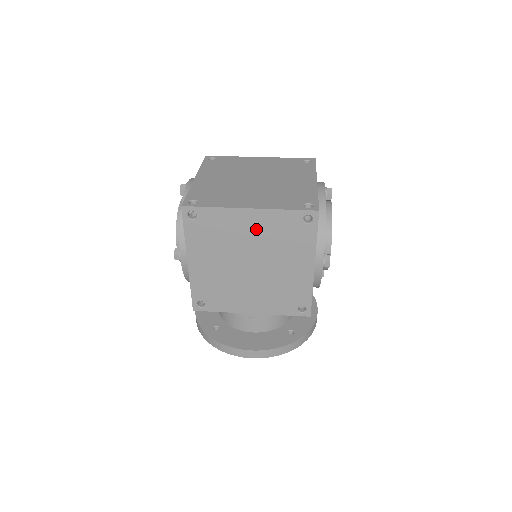
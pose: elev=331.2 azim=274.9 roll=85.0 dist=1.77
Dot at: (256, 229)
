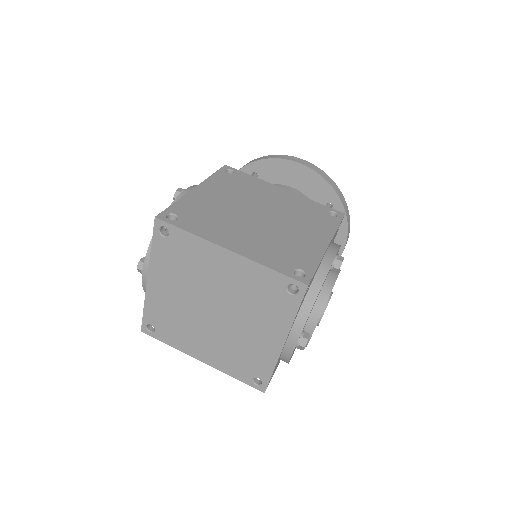
Dot at: occluded
